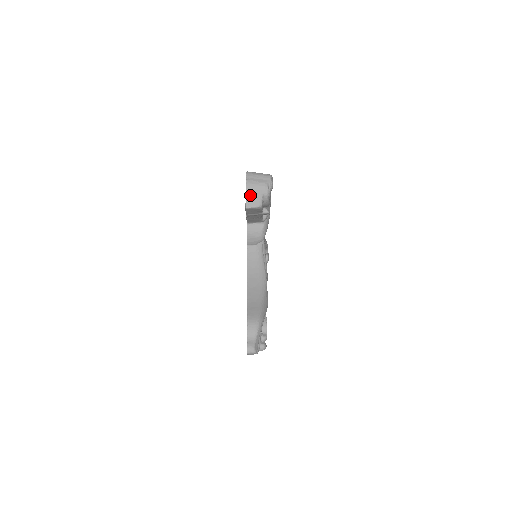
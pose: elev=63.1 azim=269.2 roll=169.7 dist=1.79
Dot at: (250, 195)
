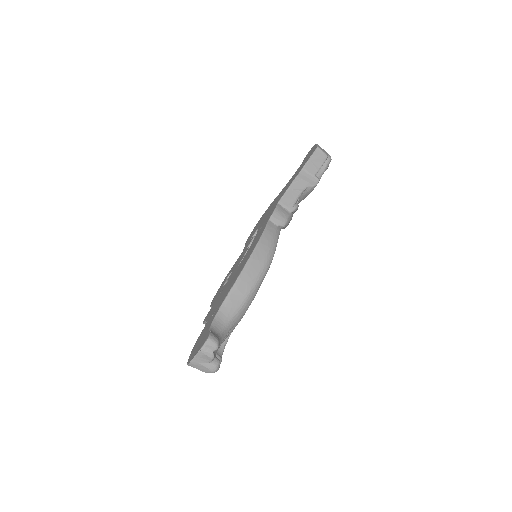
Dot at: (320, 147)
